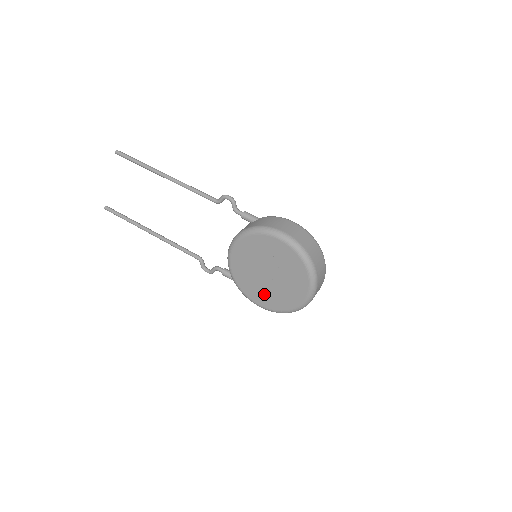
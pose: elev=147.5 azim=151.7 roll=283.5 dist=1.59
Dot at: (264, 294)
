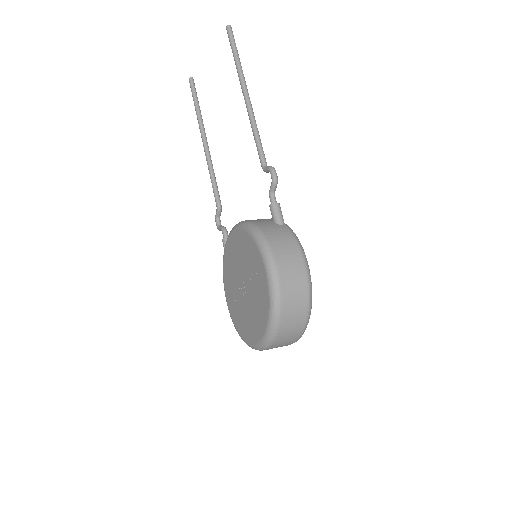
Dot at: (233, 298)
